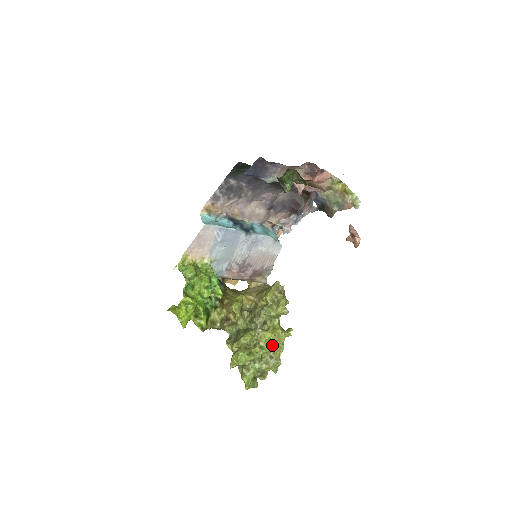
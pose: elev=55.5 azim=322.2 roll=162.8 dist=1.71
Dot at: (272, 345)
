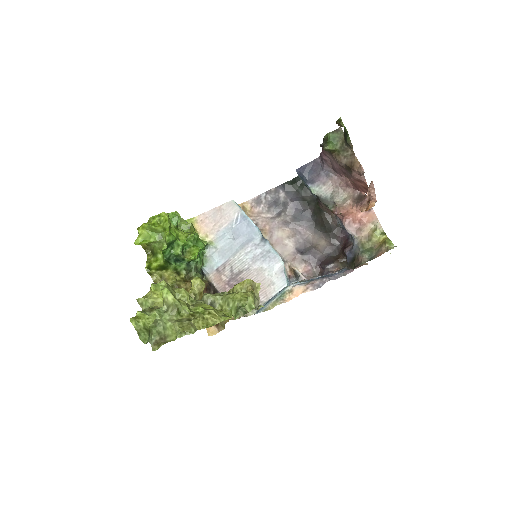
Dot at: (201, 312)
